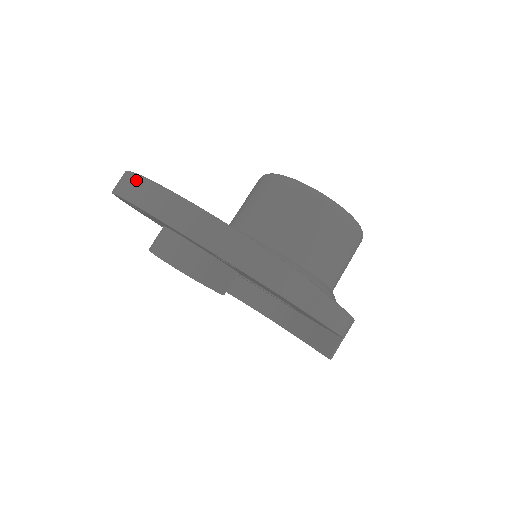
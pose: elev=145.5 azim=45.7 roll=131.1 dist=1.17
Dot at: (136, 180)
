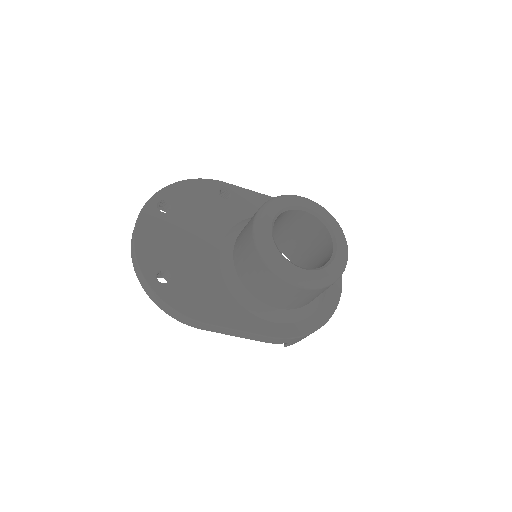
Dot at: (139, 214)
